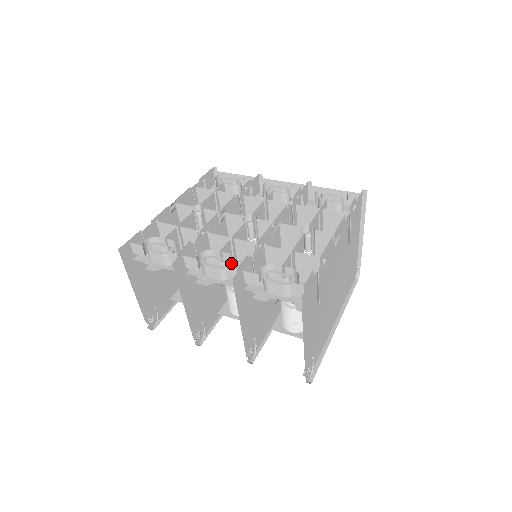
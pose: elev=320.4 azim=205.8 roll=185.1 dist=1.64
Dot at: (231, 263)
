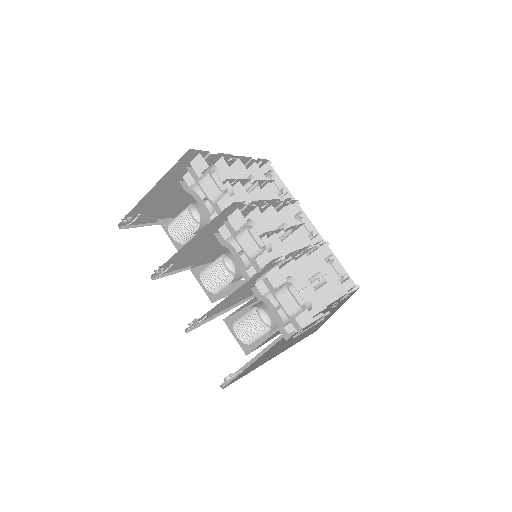
Dot at: occluded
